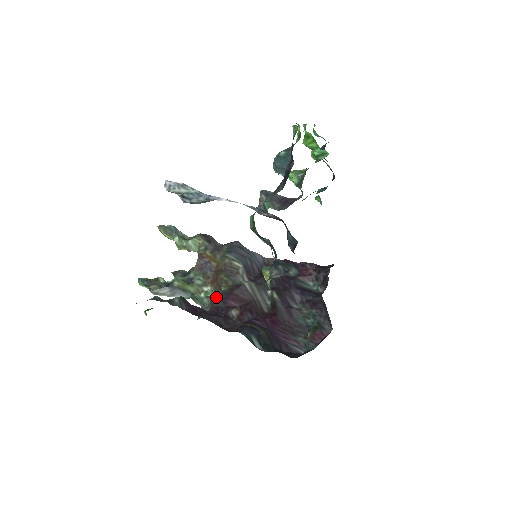
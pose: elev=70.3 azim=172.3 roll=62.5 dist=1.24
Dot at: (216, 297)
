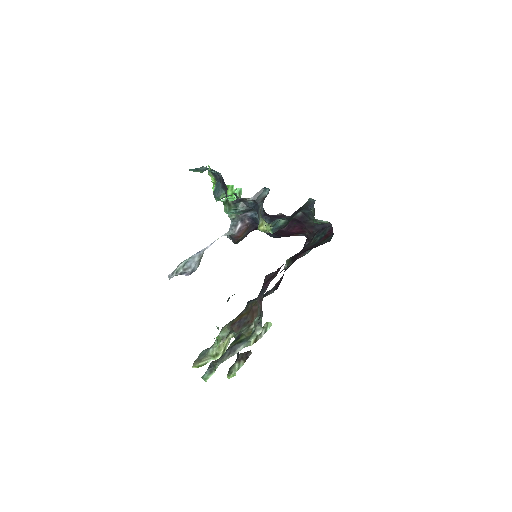
Dot at: (258, 300)
